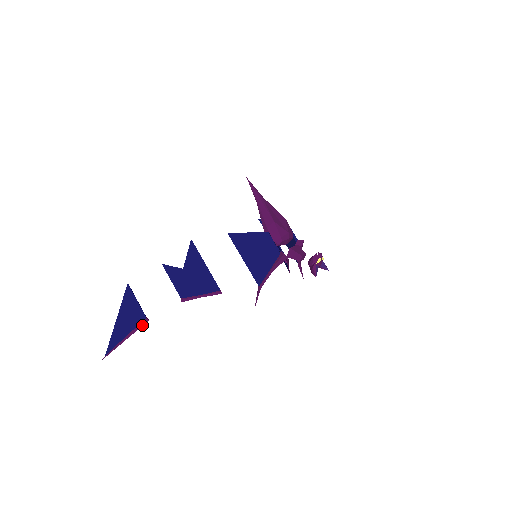
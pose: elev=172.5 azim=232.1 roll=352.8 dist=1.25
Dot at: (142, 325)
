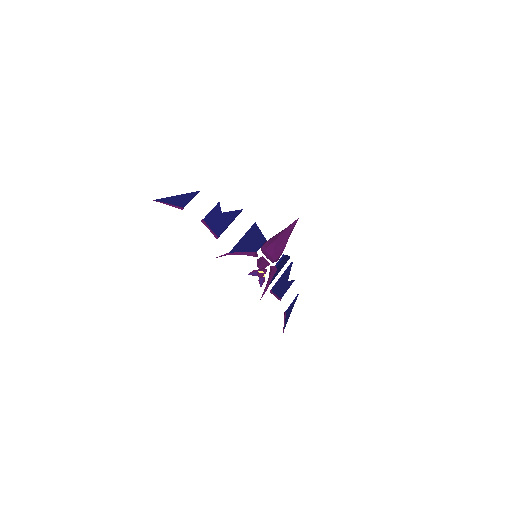
Dot at: (178, 208)
